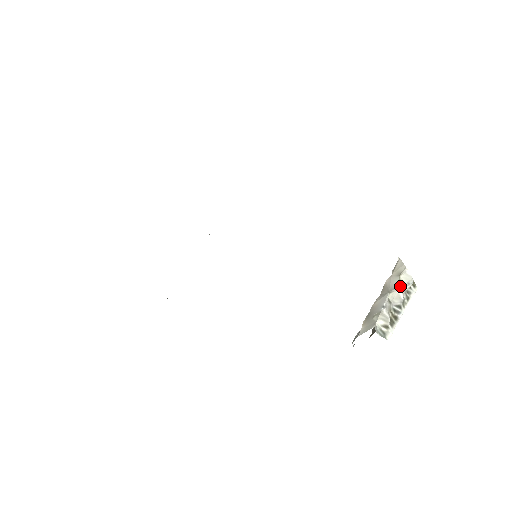
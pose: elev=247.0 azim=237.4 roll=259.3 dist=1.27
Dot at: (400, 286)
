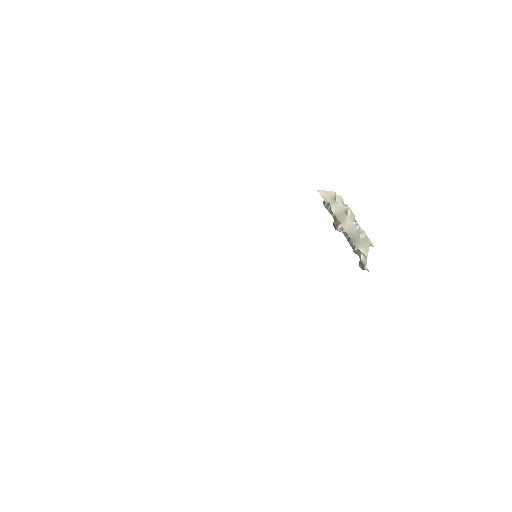
Dot at: (346, 205)
